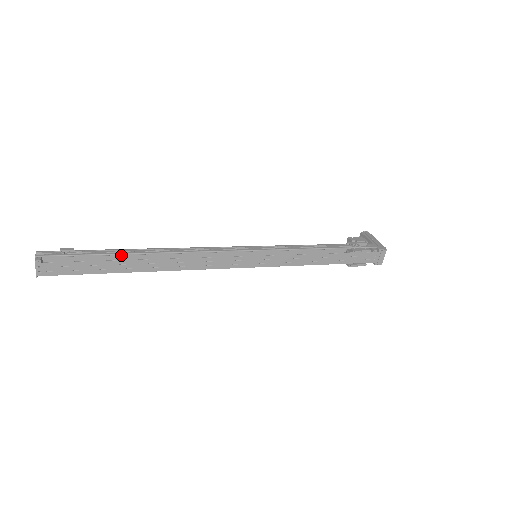
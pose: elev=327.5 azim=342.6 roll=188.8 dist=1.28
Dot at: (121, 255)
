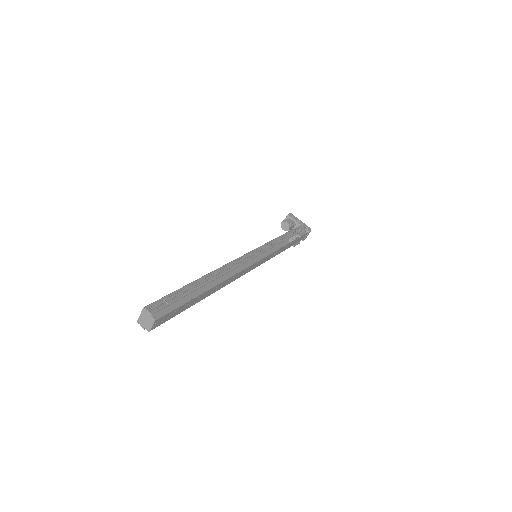
Dot at: occluded
